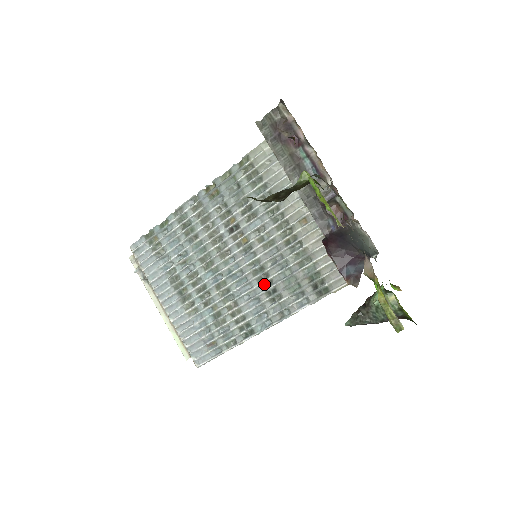
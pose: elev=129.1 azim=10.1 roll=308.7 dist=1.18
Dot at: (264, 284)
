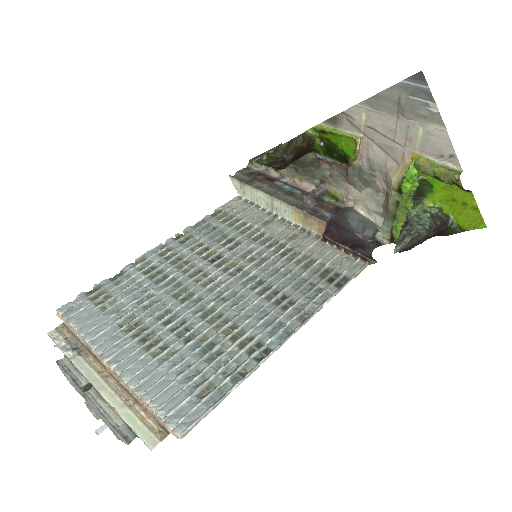
Dot at: (268, 295)
